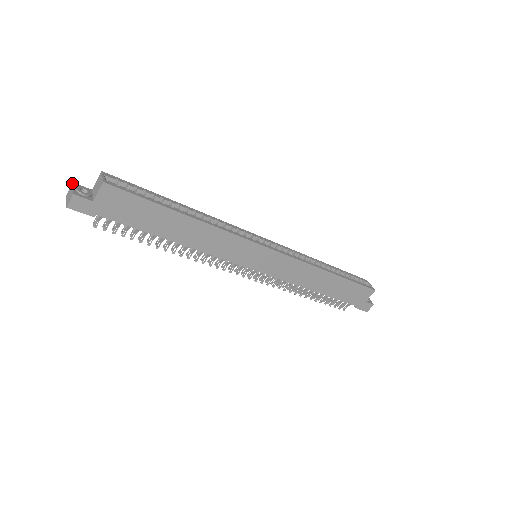
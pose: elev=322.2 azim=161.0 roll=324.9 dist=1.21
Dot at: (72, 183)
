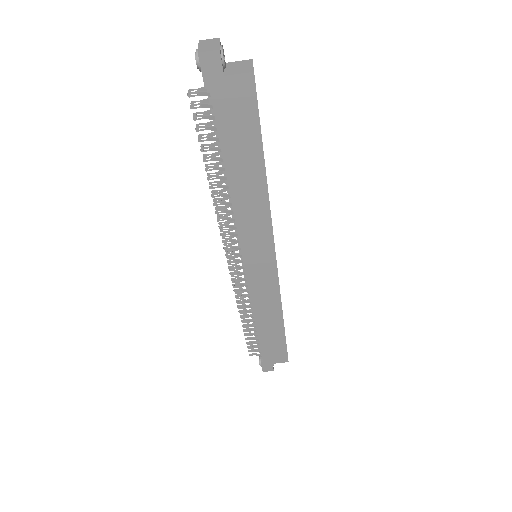
Dot at: occluded
